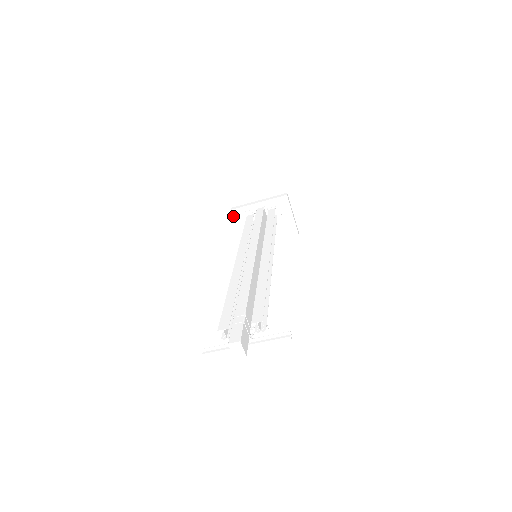
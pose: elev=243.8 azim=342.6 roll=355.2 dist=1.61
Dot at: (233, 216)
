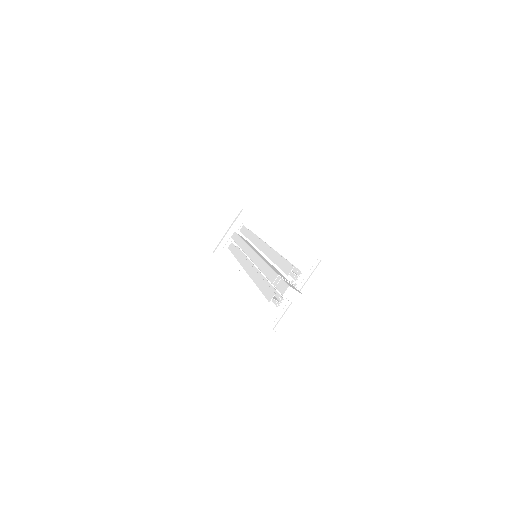
Dot at: occluded
